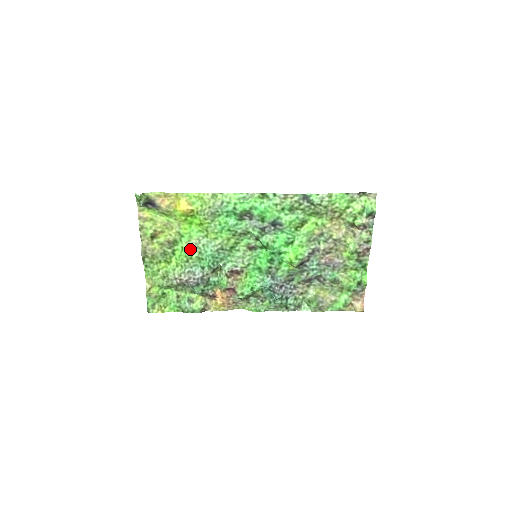
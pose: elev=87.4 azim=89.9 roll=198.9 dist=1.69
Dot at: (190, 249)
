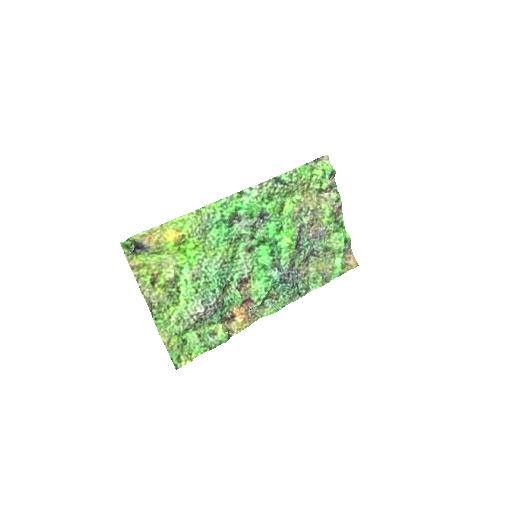
Dot at: (195, 278)
